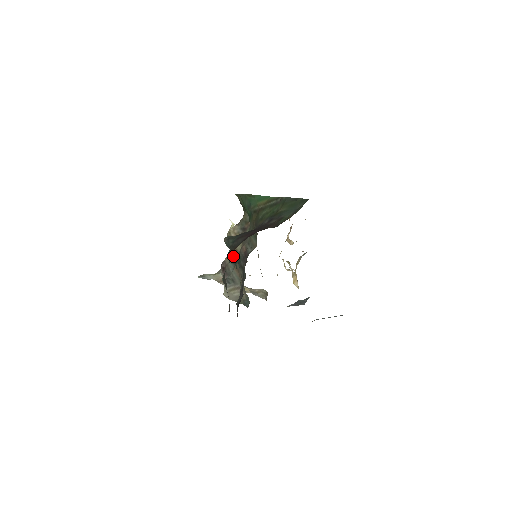
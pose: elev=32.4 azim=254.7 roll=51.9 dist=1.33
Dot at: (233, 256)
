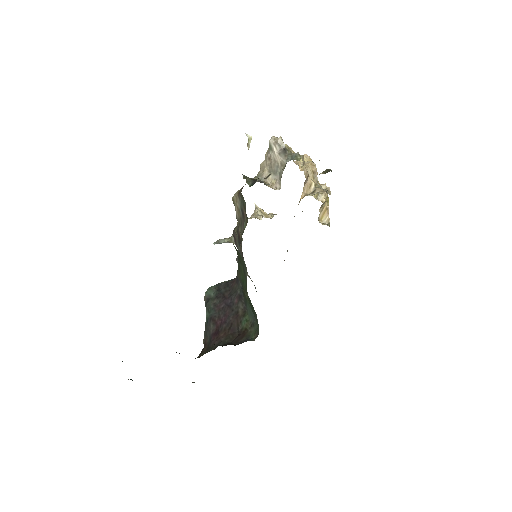
Dot at: (238, 239)
